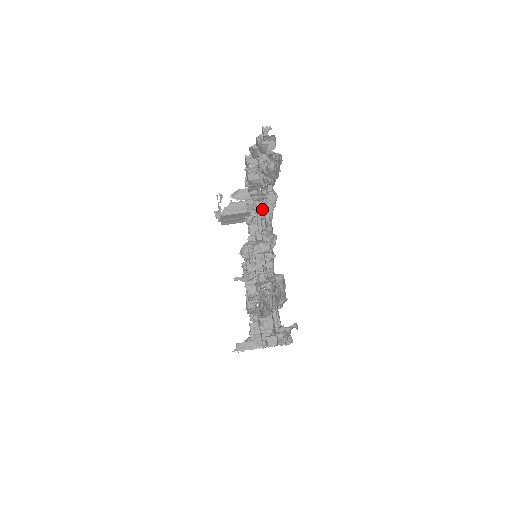
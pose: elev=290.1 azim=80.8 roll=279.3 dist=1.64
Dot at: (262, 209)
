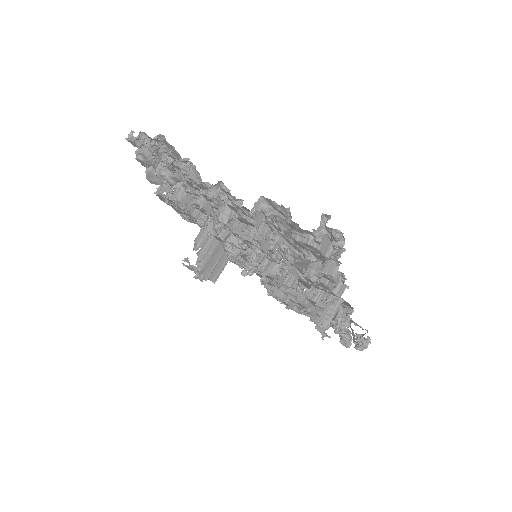
Dot at: (203, 201)
